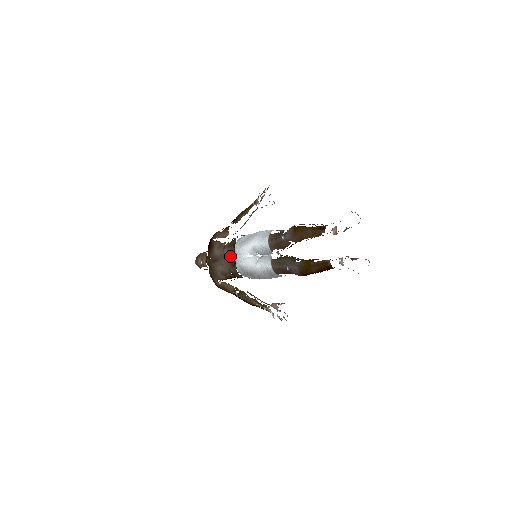
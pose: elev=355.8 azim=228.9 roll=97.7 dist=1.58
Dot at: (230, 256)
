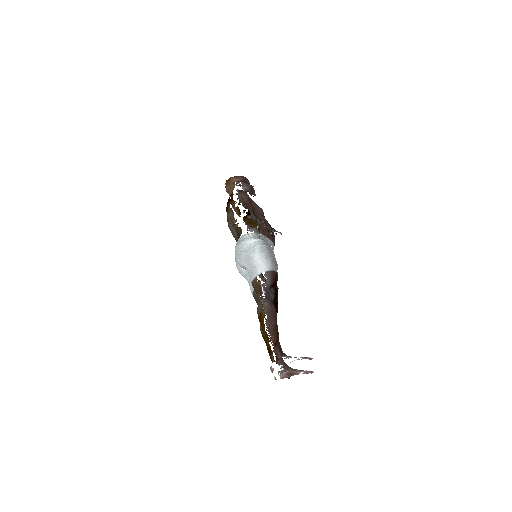
Dot at: occluded
